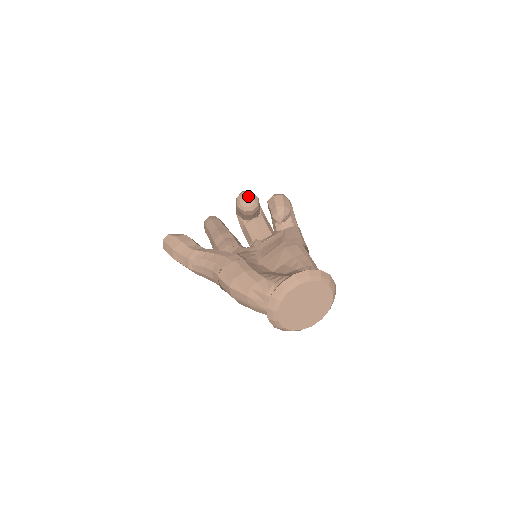
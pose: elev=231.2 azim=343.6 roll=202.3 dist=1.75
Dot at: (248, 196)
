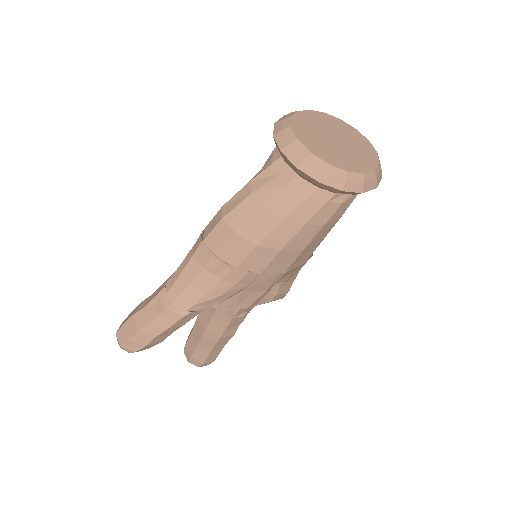
Dot at: occluded
